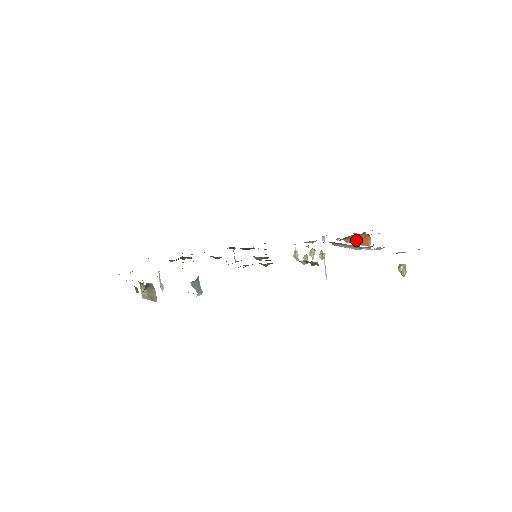
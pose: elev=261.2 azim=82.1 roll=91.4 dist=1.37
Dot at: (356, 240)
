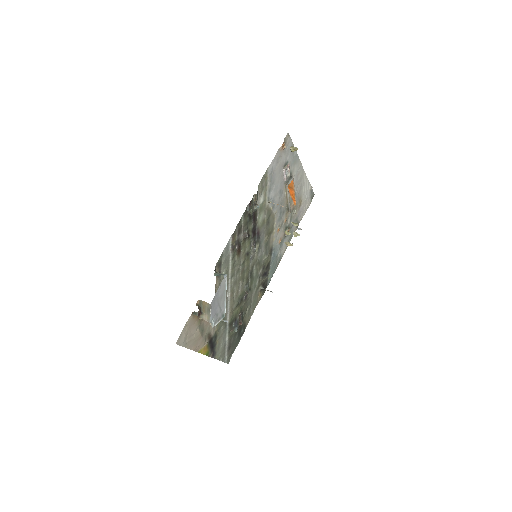
Dot at: (292, 192)
